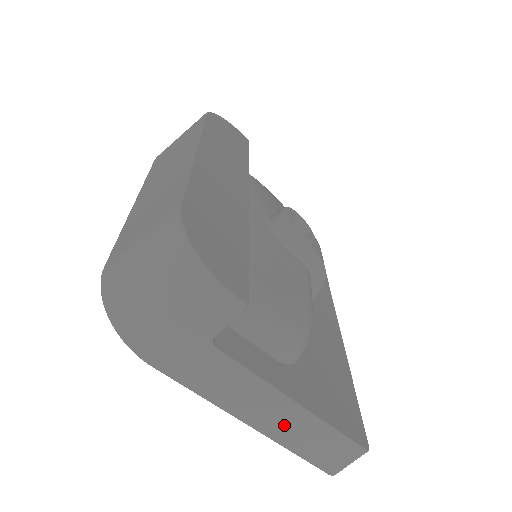
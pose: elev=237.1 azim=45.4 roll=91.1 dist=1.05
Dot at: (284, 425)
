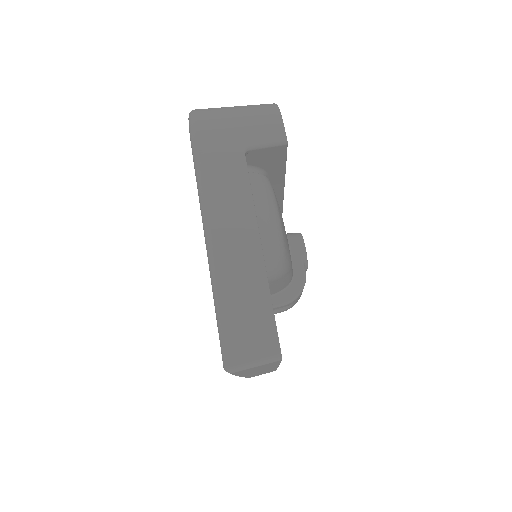
Dot at: (235, 261)
